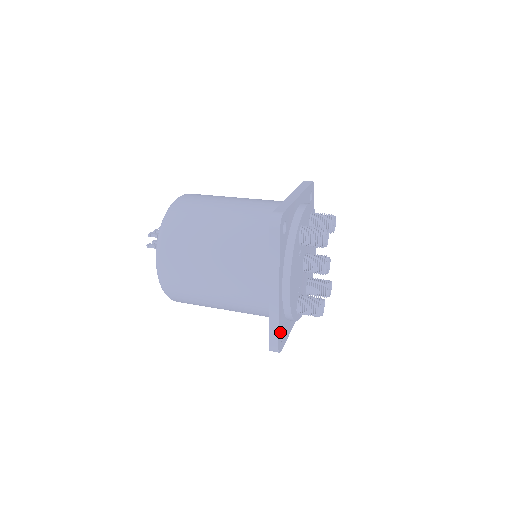
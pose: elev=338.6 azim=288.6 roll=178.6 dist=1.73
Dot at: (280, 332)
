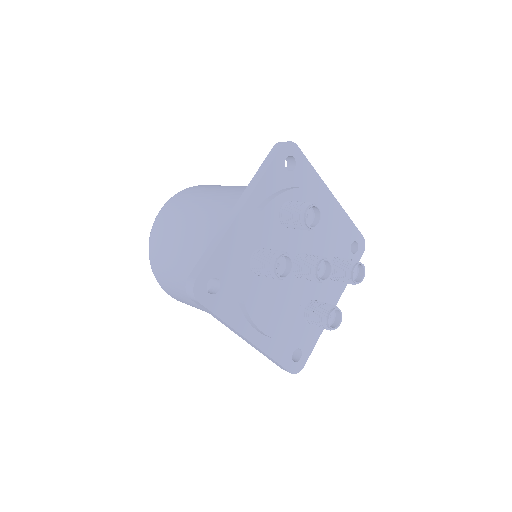
Dot at: (286, 359)
